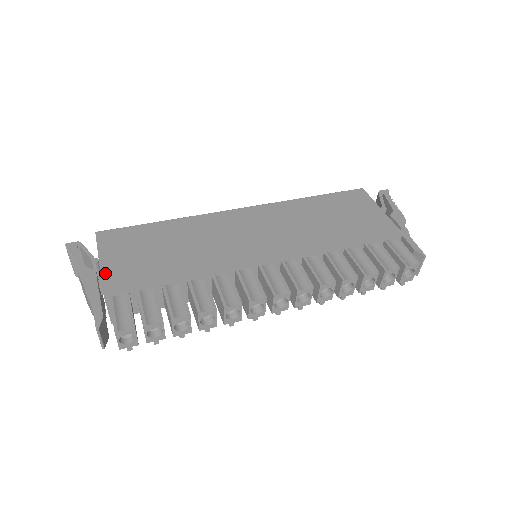
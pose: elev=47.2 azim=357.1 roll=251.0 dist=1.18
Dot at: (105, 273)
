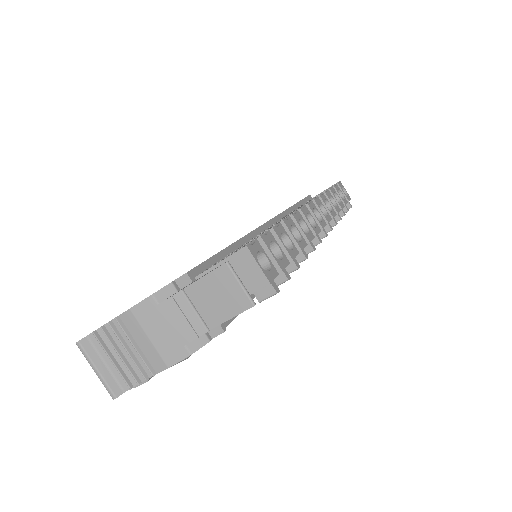
Dot at: occluded
